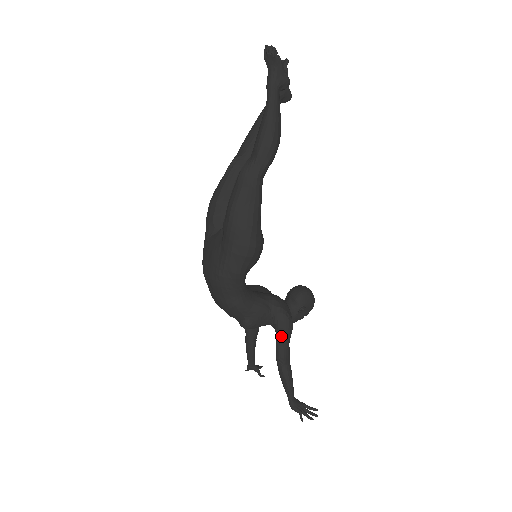
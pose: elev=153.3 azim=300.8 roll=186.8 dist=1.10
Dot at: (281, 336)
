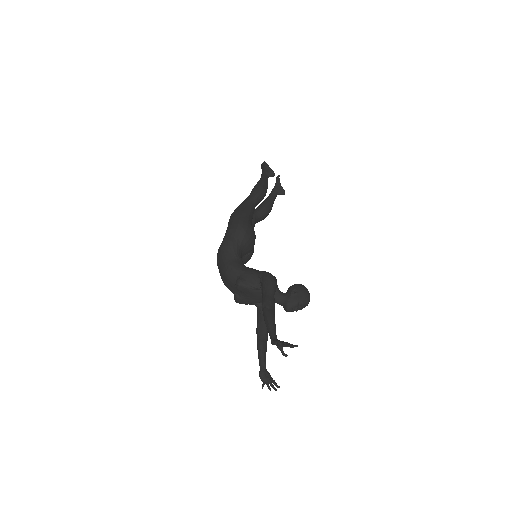
Dot at: (265, 287)
